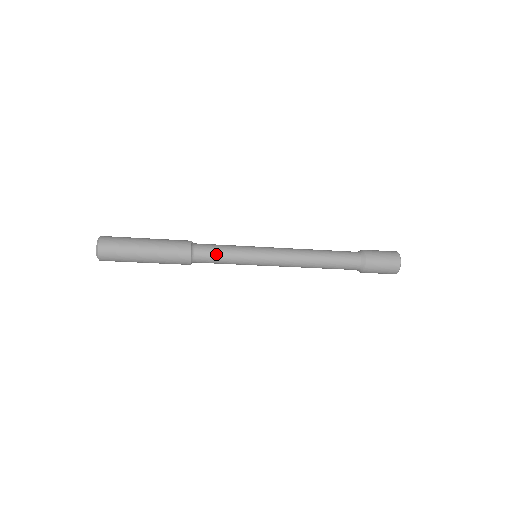
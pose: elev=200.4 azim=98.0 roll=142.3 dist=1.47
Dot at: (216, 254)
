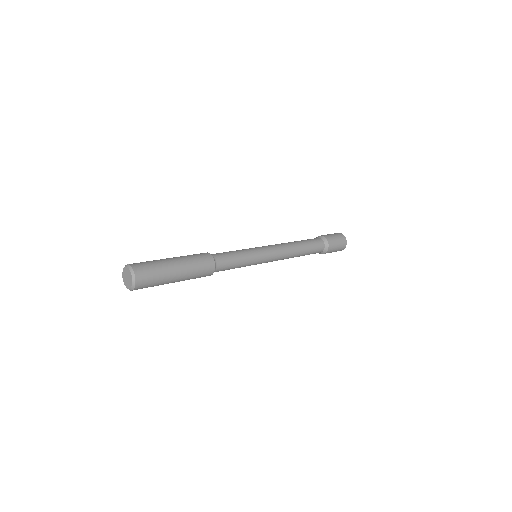
Dot at: (232, 266)
